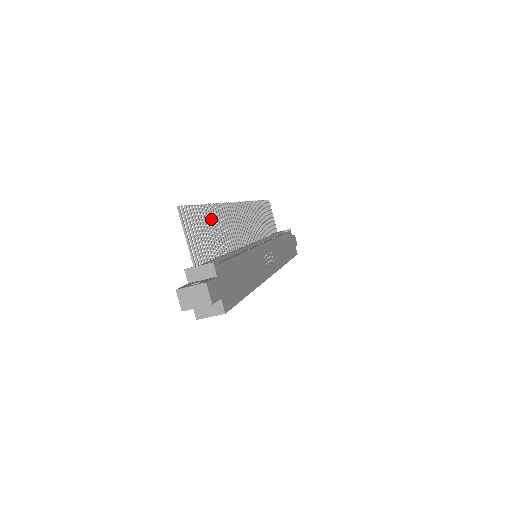
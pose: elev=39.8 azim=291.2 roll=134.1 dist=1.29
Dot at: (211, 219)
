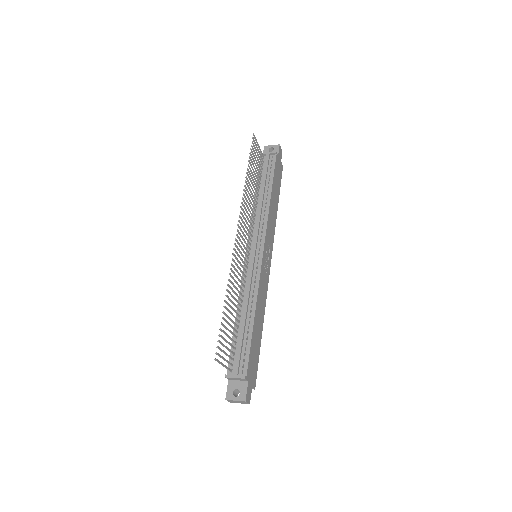
Dot at: occluded
